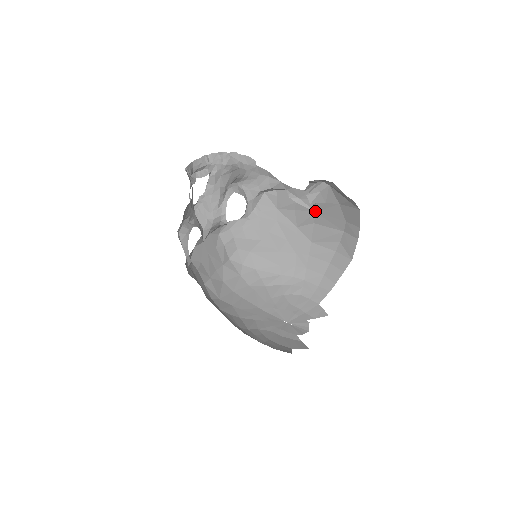
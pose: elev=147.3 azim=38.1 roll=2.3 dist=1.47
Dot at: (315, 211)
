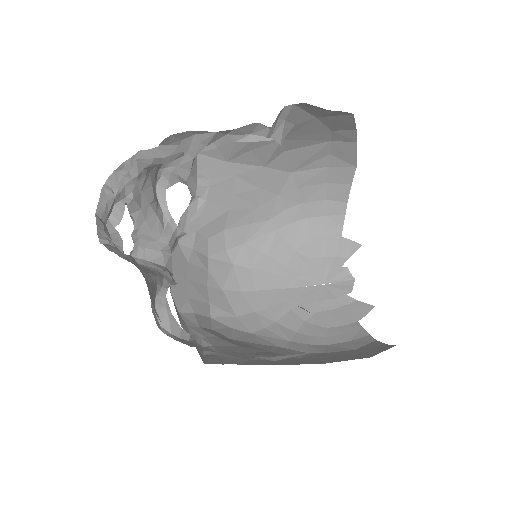
Dot at: occluded
